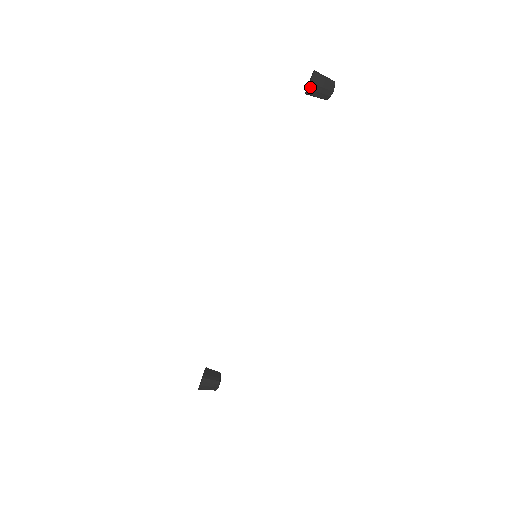
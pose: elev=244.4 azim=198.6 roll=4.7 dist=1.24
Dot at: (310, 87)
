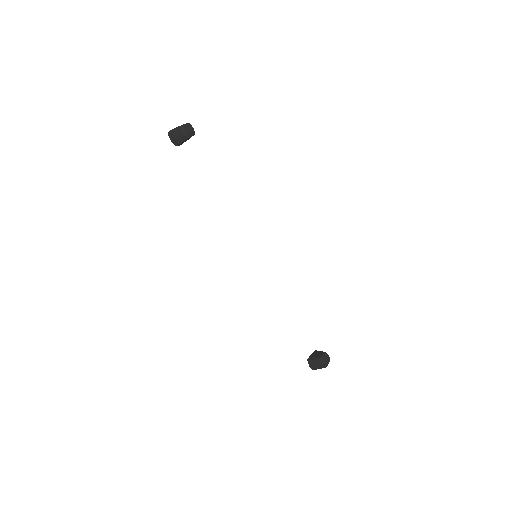
Dot at: (173, 142)
